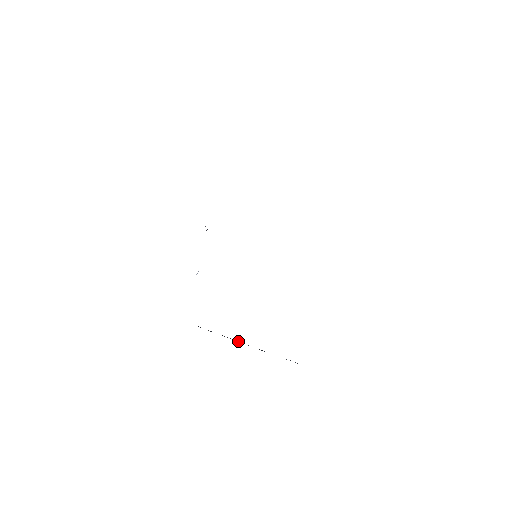
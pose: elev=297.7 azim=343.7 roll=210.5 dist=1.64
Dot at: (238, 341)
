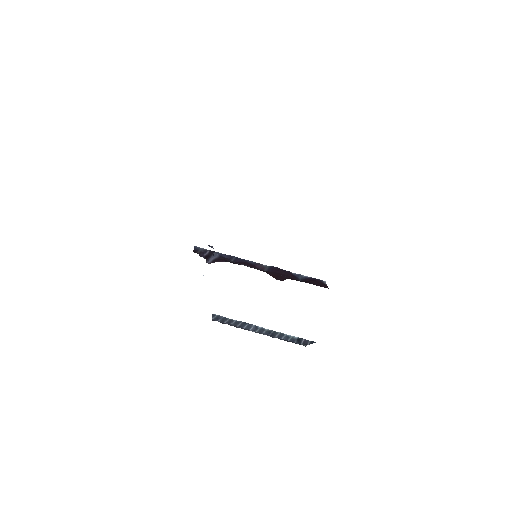
Dot at: (248, 326)
